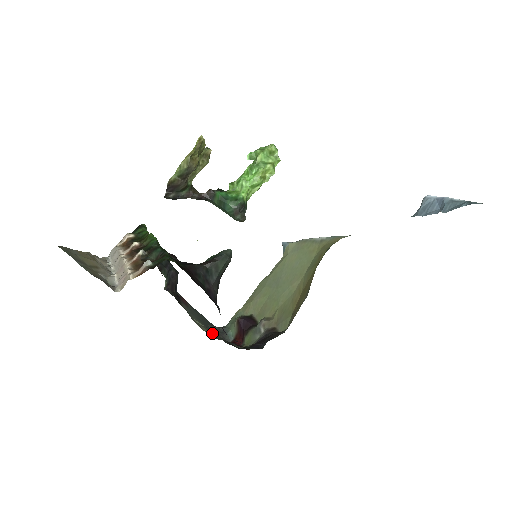
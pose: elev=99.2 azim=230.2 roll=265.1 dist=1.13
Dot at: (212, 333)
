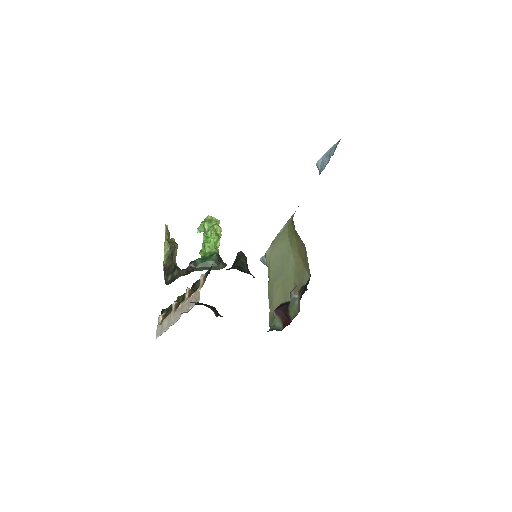
Dot at: occluded
